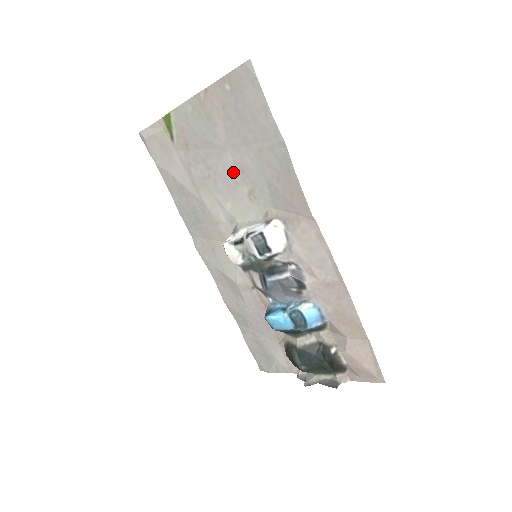
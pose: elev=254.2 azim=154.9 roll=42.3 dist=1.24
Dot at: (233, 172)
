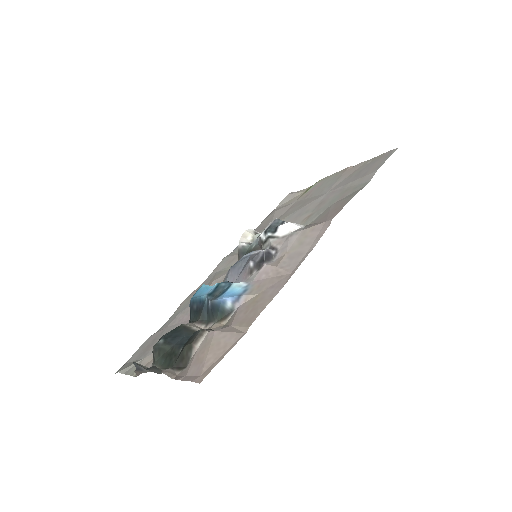
Dot at: (314, 205)
